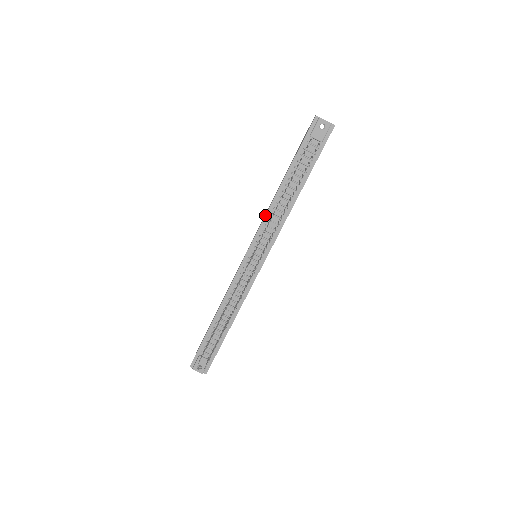
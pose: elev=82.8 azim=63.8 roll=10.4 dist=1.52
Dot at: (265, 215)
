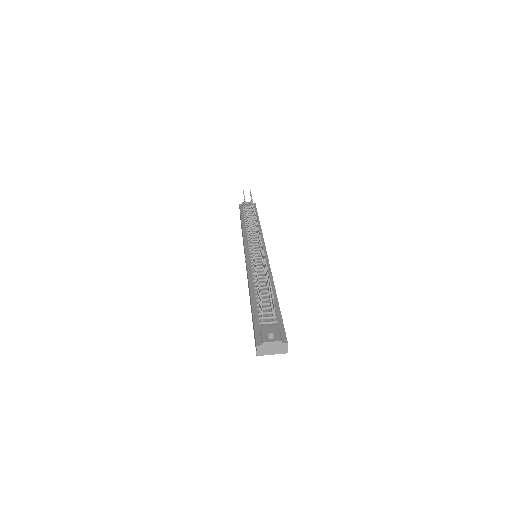
Dot at: occluded
